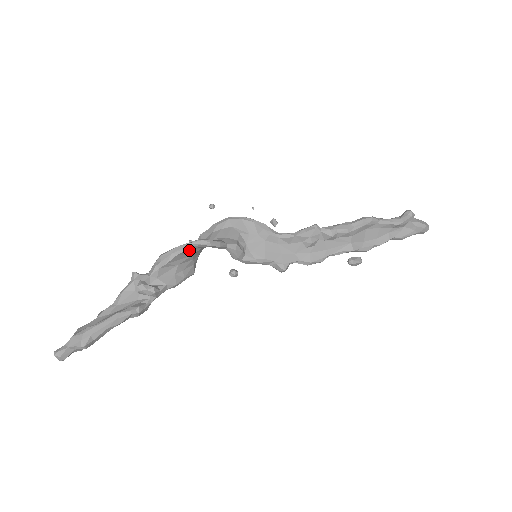
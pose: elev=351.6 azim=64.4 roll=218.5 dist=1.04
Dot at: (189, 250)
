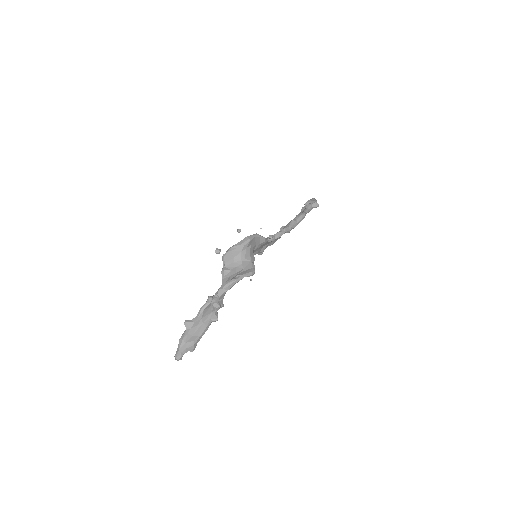
Dot at: (241, 277)
